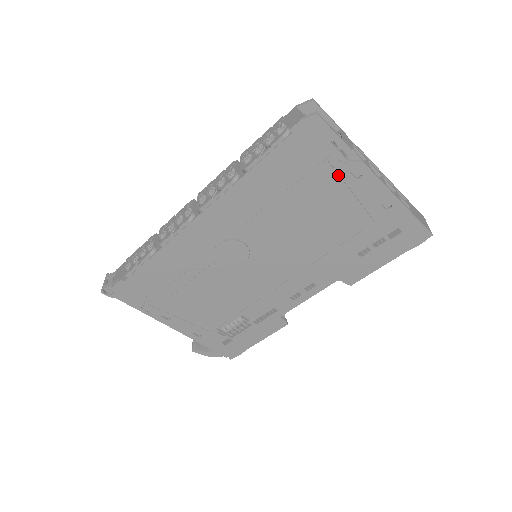
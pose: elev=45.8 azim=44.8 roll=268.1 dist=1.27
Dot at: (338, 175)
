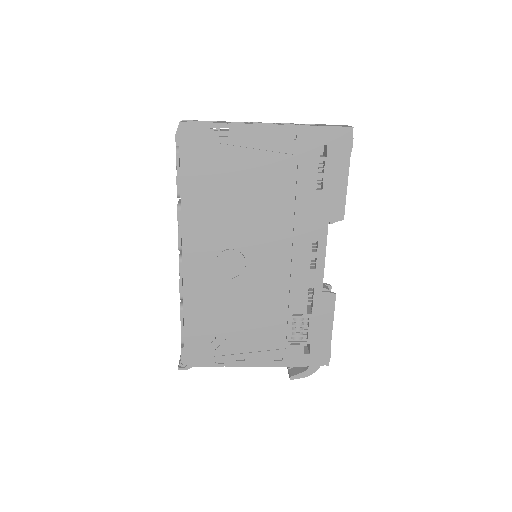
Dot at: (236, 146)
